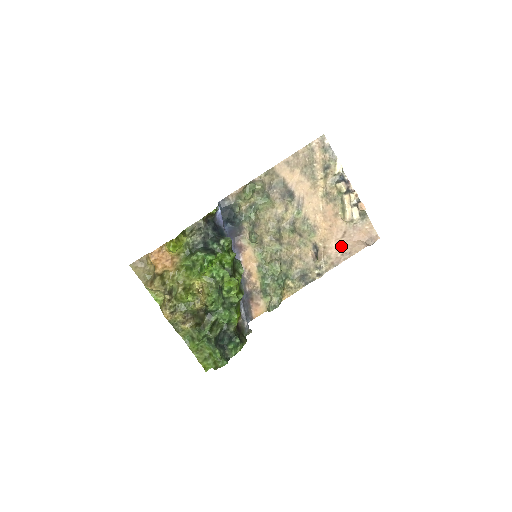
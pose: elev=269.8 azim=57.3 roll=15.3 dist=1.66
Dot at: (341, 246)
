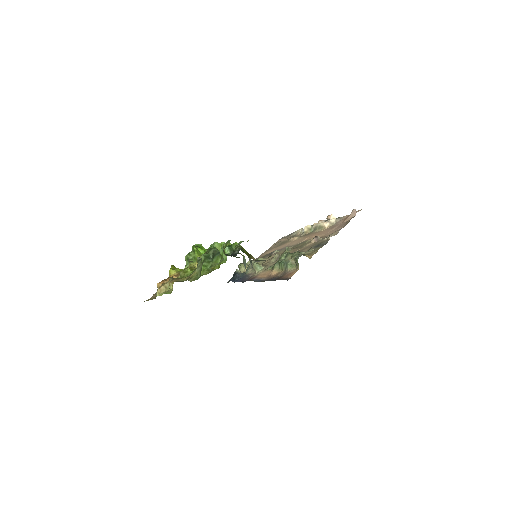
Dot at: (336, 229)
